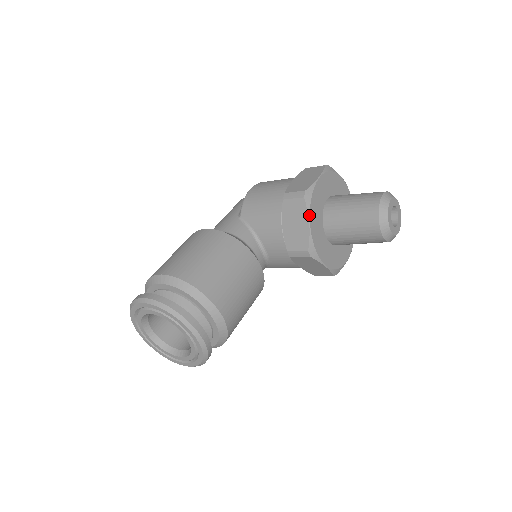
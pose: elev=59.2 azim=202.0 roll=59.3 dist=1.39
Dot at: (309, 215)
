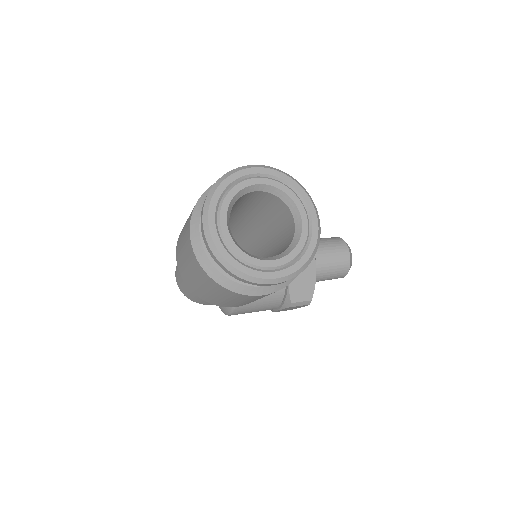
Dot at: occluded
